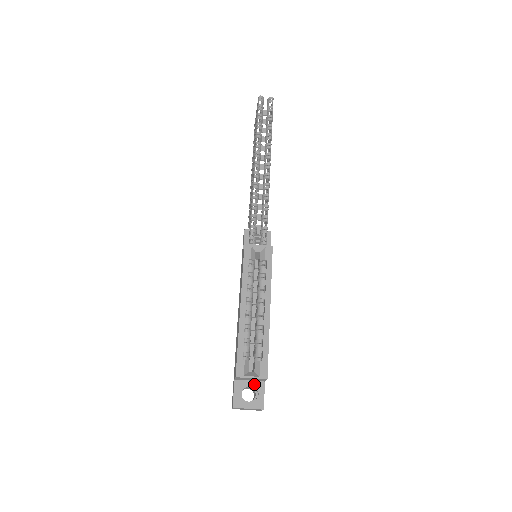
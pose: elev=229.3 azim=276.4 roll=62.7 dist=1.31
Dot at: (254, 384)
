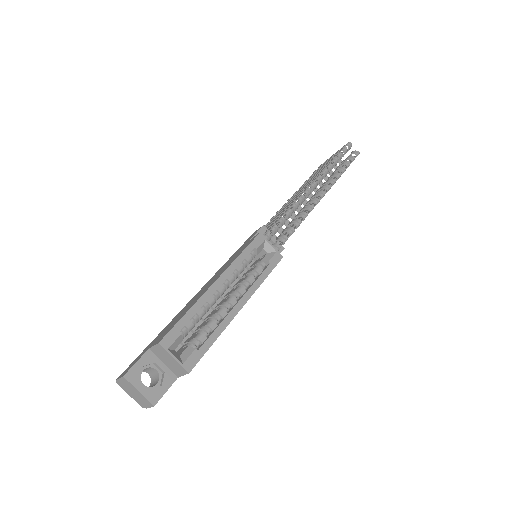
Dot at: (165, 371)
